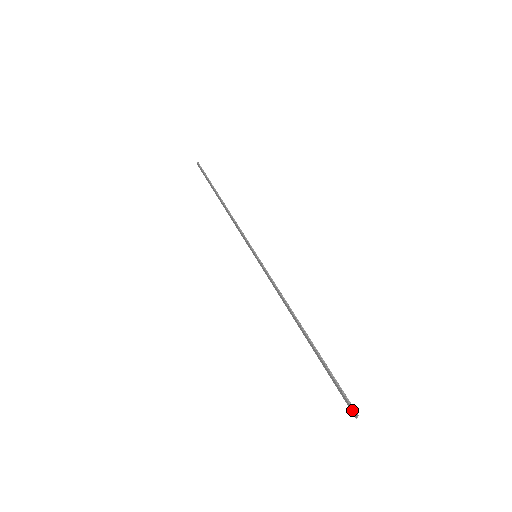
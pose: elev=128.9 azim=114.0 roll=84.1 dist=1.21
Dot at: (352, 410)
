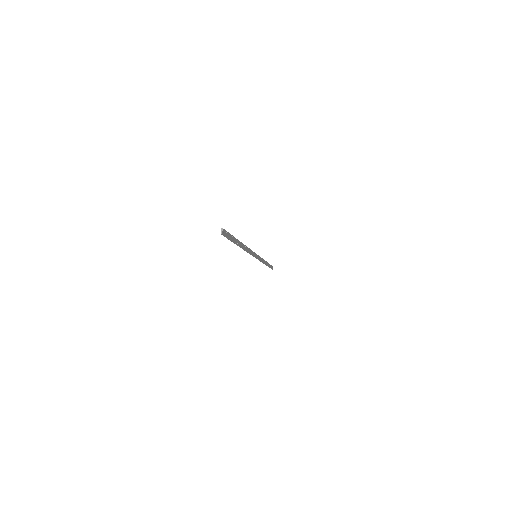
Dot at: (222, 231)
